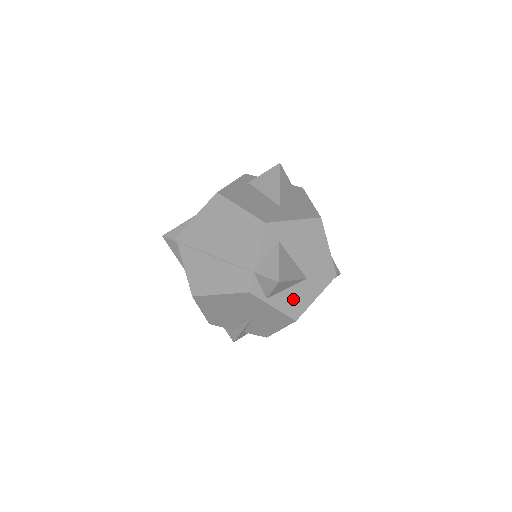
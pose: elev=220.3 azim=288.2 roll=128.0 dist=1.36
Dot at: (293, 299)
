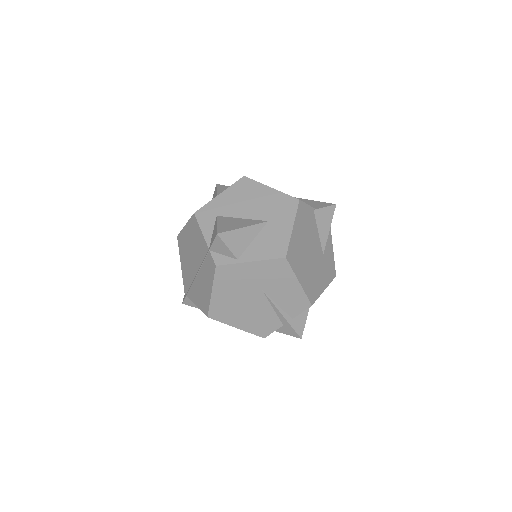
Dot at: (267, 244)
